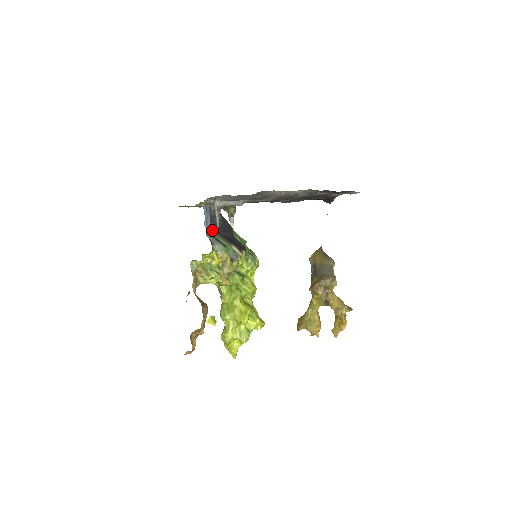
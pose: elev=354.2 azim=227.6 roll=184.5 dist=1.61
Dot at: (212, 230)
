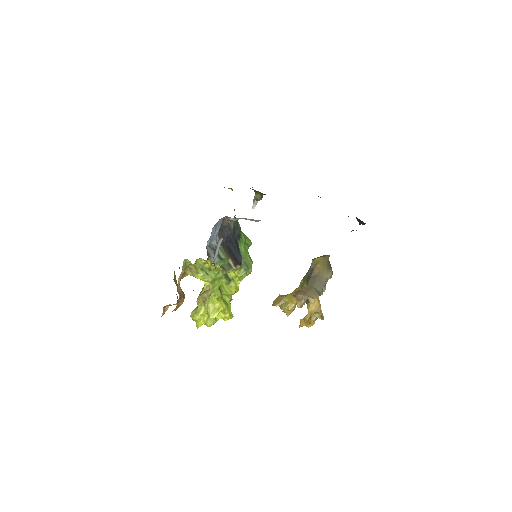
Dot at: (216, 242)
